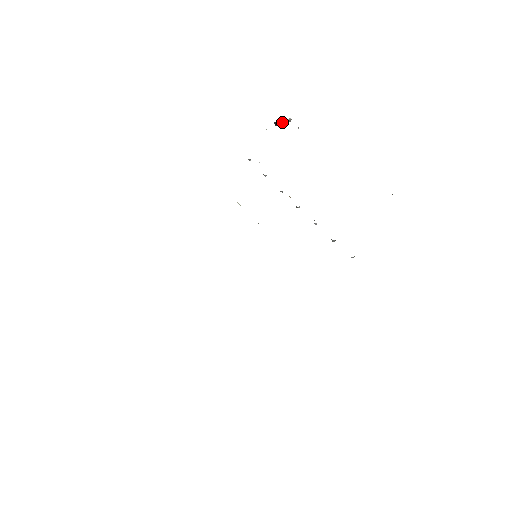
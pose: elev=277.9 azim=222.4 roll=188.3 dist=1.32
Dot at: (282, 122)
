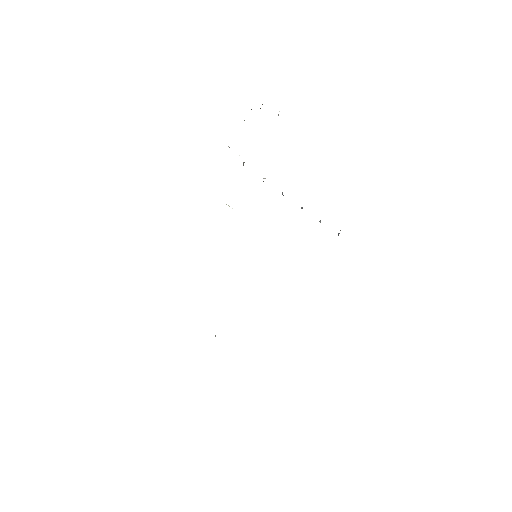
Dot at: occluded
